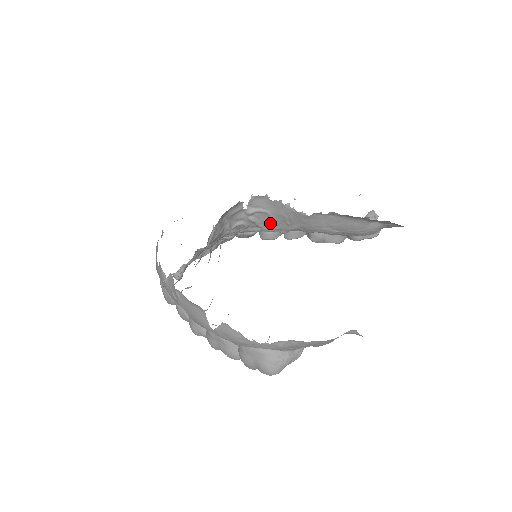
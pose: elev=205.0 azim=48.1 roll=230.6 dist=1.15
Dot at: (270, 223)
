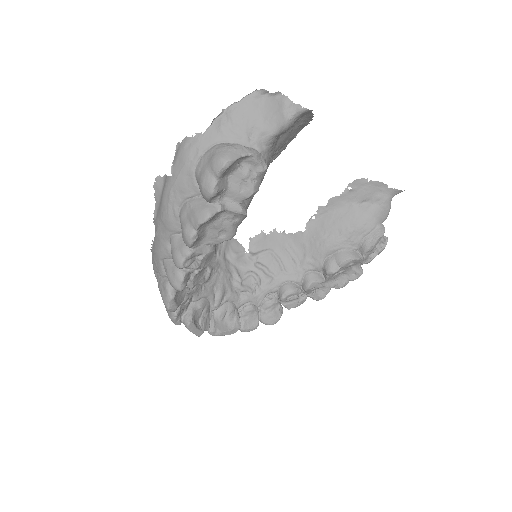
Dot at: (278, 266)
